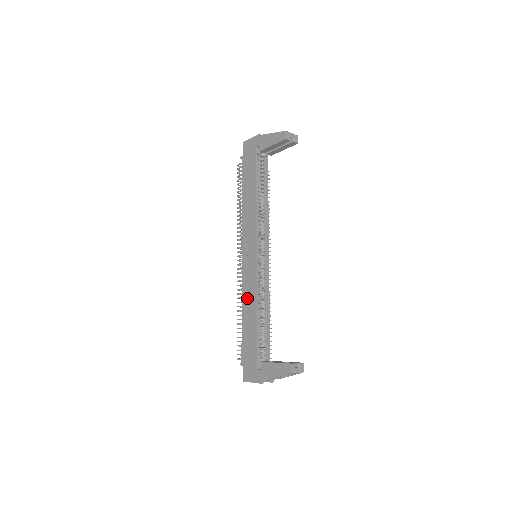
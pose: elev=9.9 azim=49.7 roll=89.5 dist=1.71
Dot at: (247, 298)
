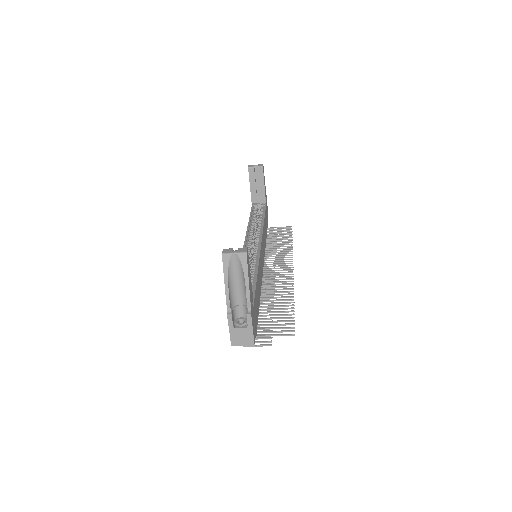
Dot at: occluded
